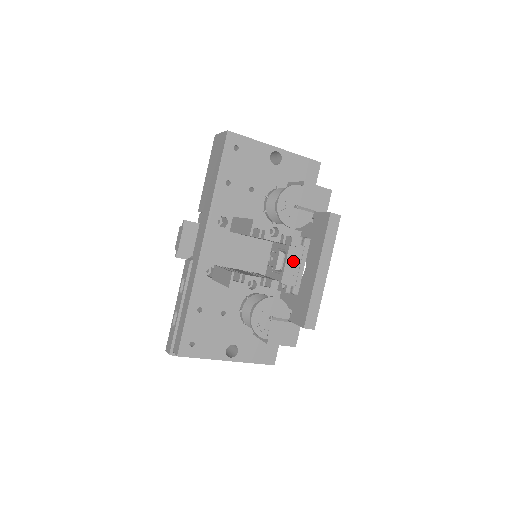
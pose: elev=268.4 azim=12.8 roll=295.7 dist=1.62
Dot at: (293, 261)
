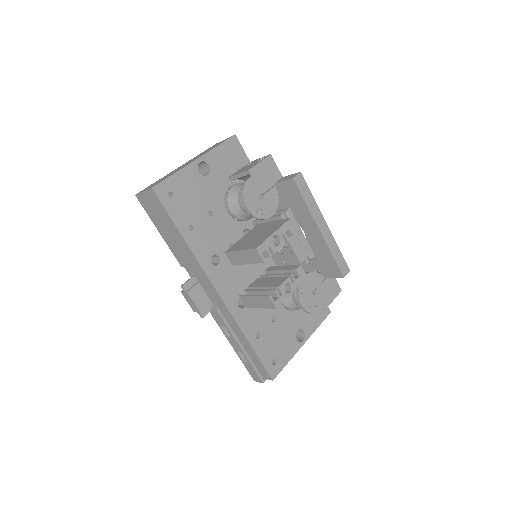
Dot at: (294, 239)
